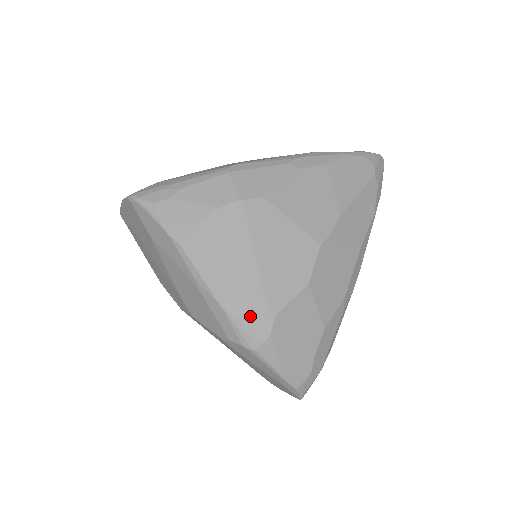
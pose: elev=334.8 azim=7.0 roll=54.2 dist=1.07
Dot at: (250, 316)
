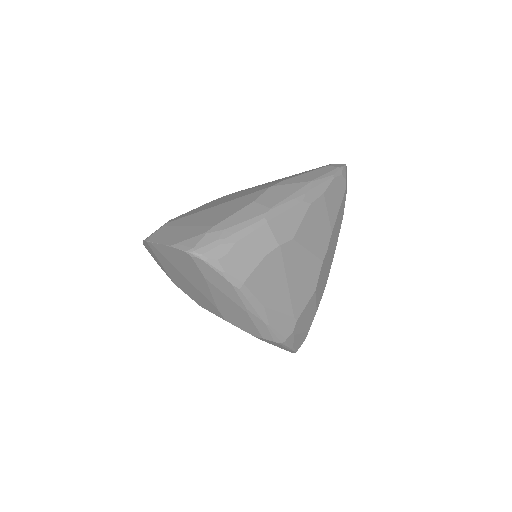
Dot at: (283, 324)
